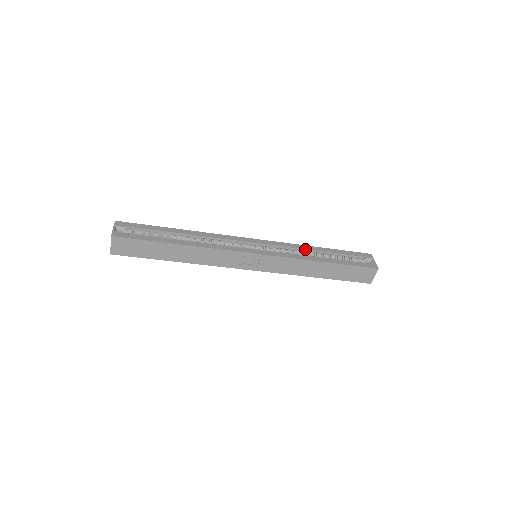
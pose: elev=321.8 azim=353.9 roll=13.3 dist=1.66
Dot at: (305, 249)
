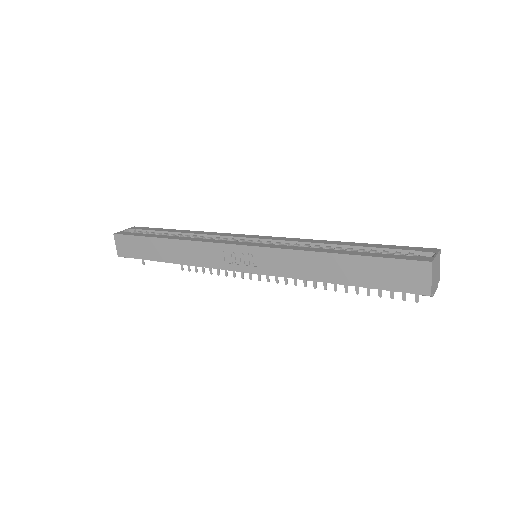
Dot at: (320, 243)
